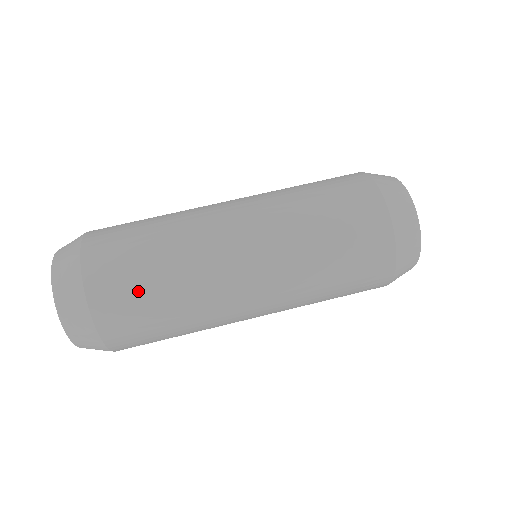
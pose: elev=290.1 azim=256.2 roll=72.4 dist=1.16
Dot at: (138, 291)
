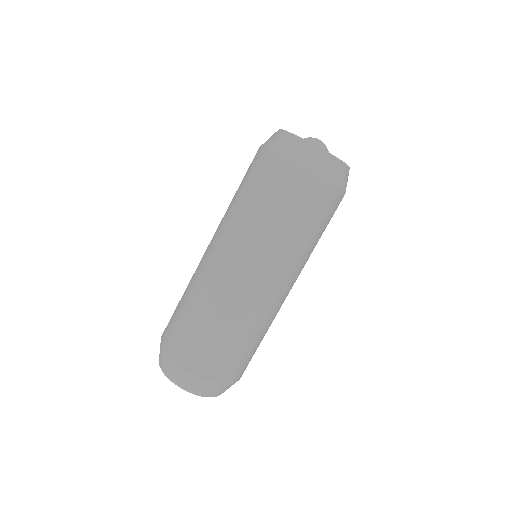
Dot at: (225, 351)
